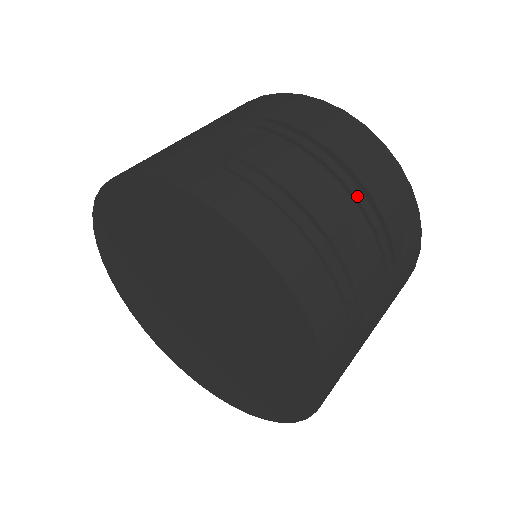
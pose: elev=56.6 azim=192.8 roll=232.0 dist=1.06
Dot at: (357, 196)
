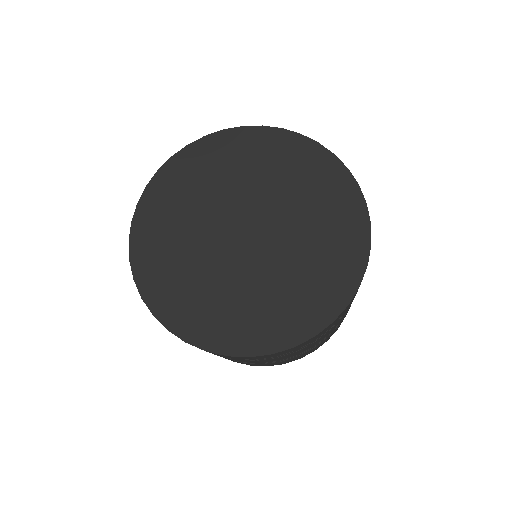
Dot at: occluded
